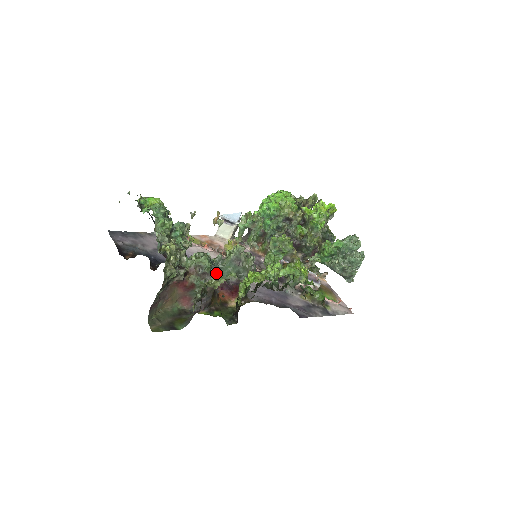
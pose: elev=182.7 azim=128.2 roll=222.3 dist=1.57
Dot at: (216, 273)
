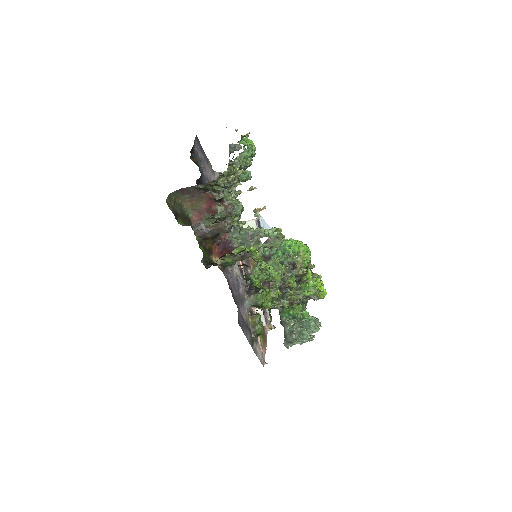
Dot at: occluded
